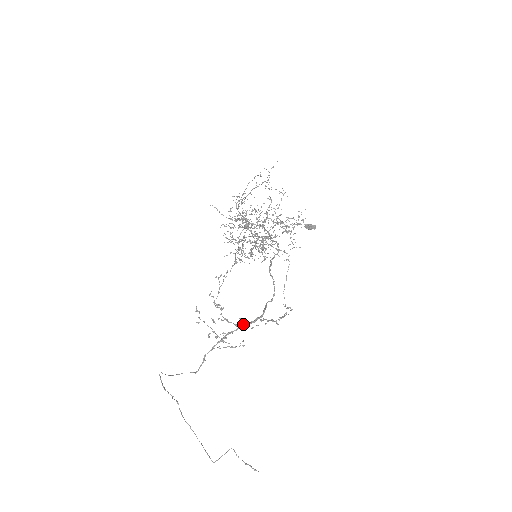
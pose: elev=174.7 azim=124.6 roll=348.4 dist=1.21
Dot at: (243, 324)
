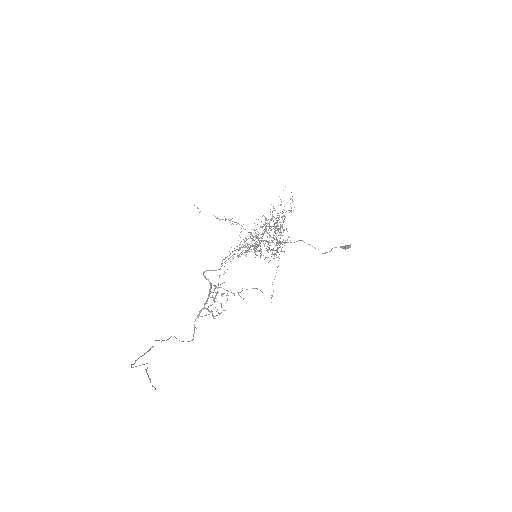
Dot at: (209, 292)
